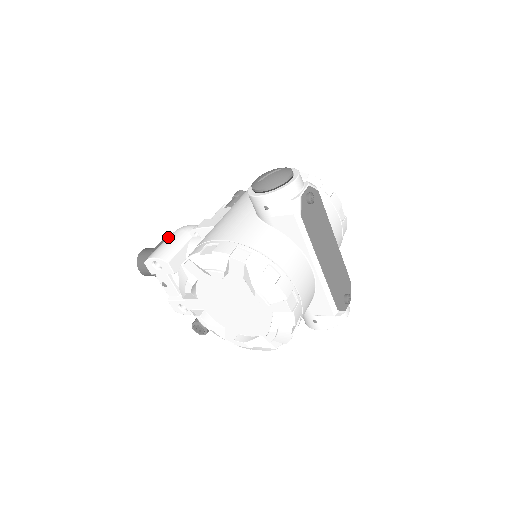
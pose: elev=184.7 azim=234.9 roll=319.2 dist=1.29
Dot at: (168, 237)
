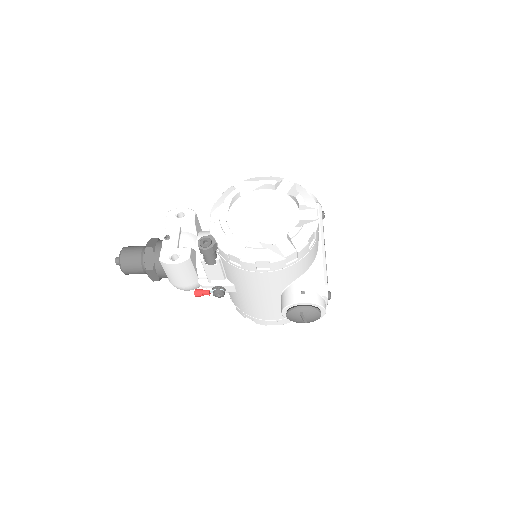
Dot at: occluded
